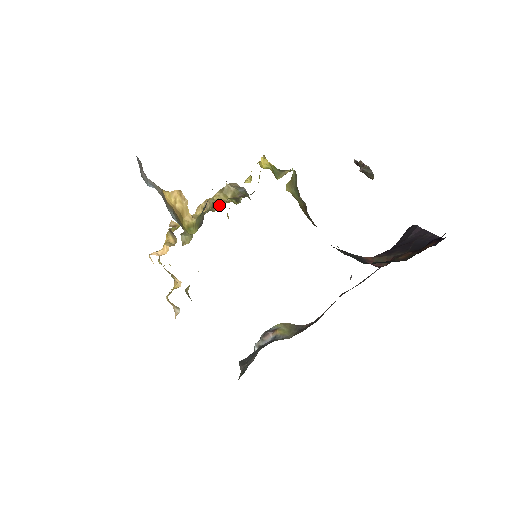
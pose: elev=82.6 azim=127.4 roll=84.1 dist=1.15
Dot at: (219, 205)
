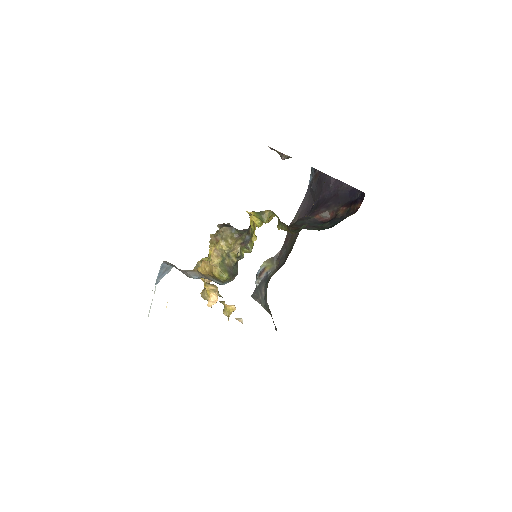
Dot at: (235, 255)
